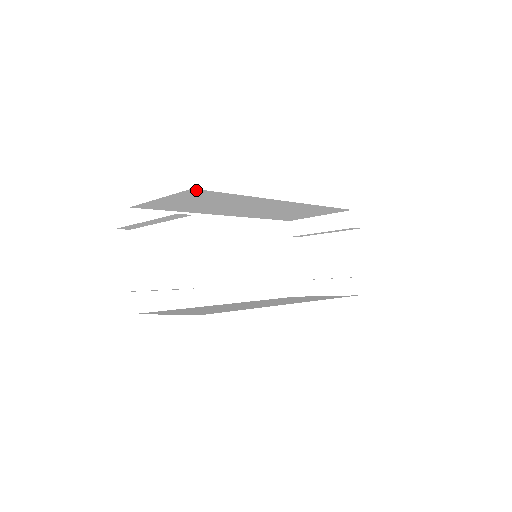
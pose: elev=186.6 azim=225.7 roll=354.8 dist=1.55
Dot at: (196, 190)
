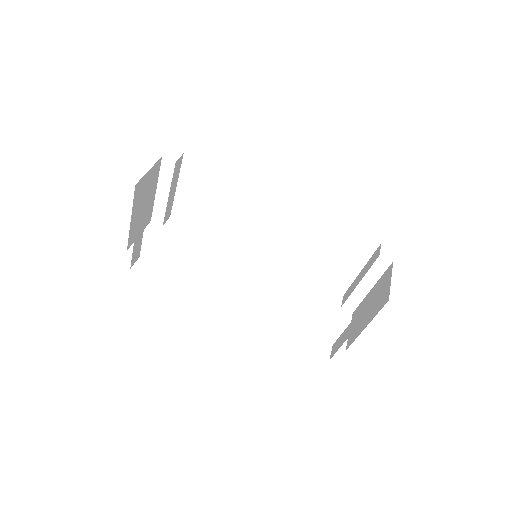
Dot at: (189, 159)
